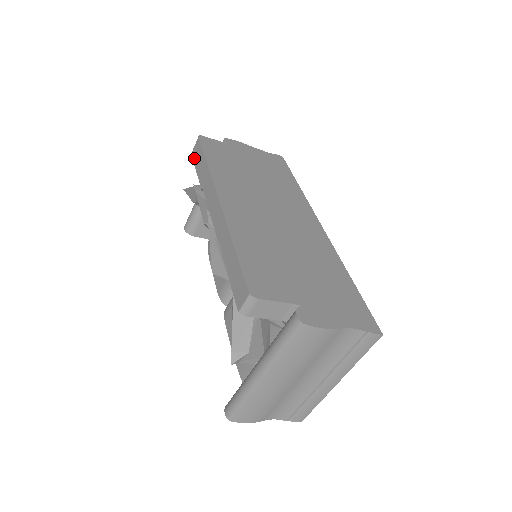
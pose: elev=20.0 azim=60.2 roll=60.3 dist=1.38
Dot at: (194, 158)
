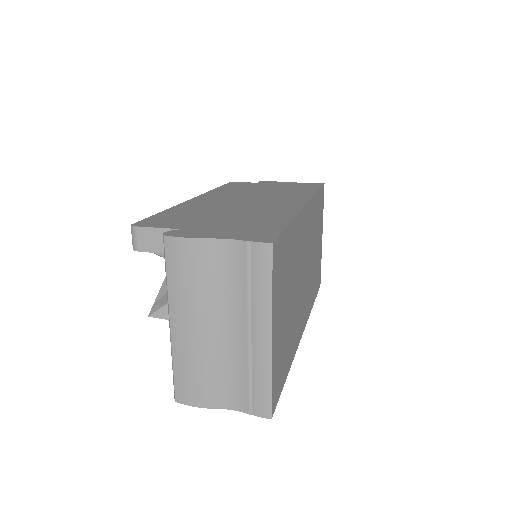
Dot at: occluded
